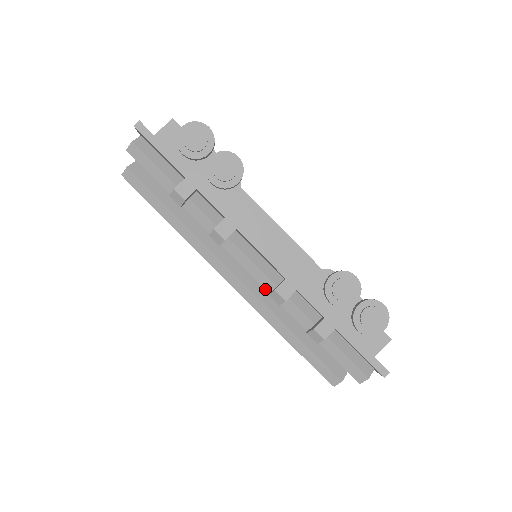
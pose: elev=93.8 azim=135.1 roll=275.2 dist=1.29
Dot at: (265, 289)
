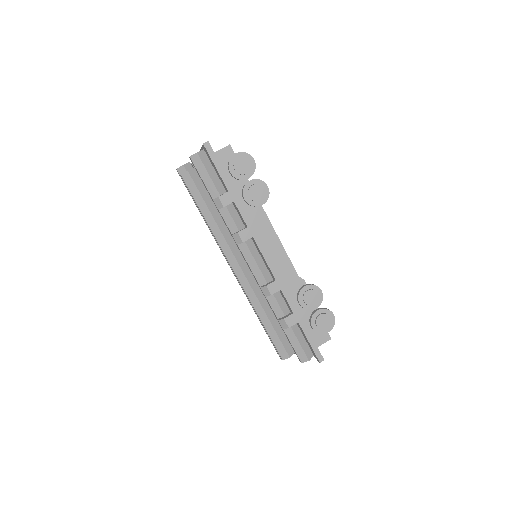
Dot at: (258, 282)
